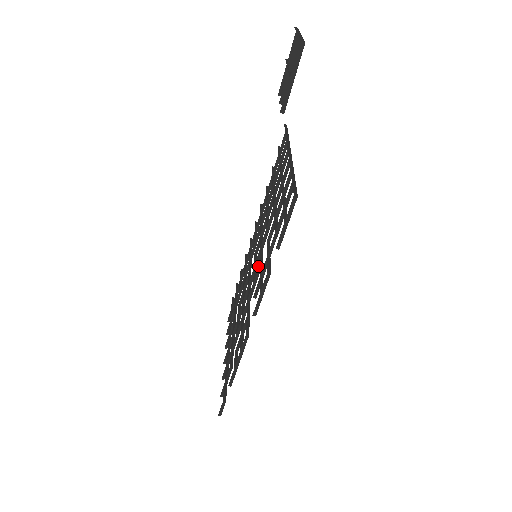
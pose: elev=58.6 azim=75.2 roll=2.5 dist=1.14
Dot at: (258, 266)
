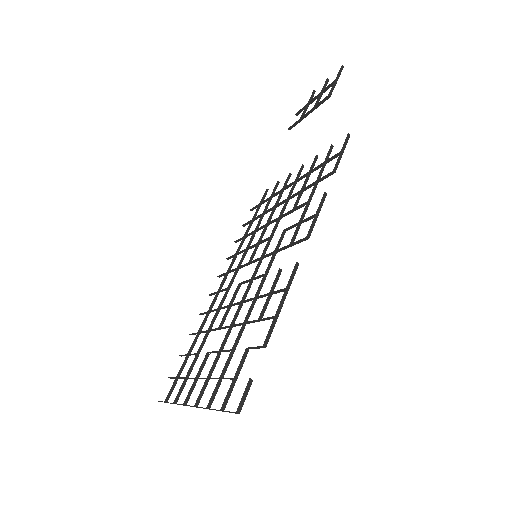
Dot at: occluded
